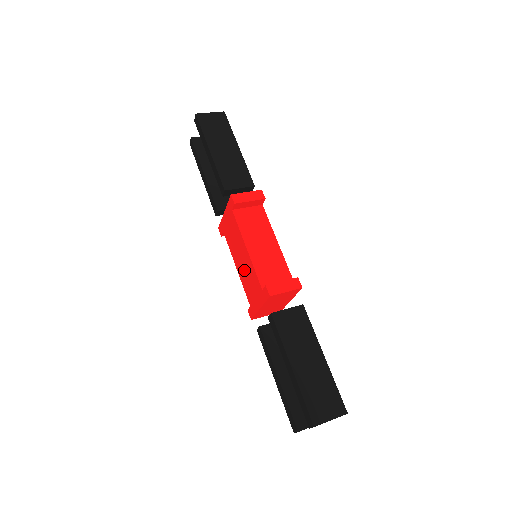
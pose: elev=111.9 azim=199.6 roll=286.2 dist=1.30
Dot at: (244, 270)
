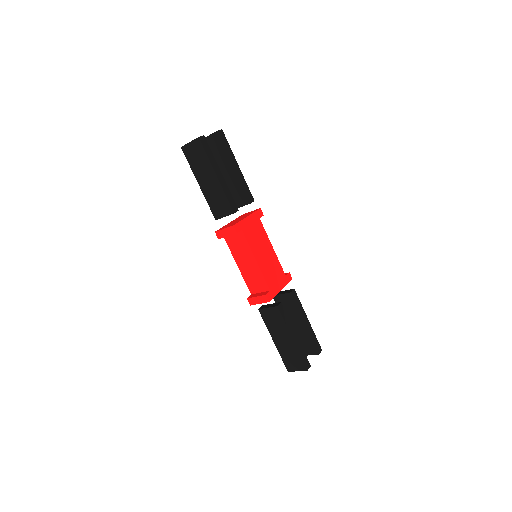
Dot at: occluded
